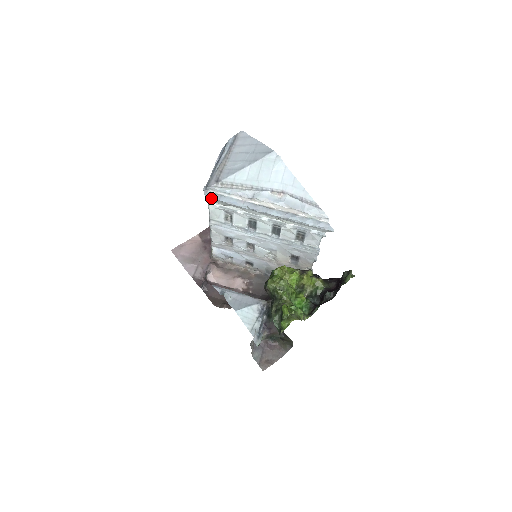
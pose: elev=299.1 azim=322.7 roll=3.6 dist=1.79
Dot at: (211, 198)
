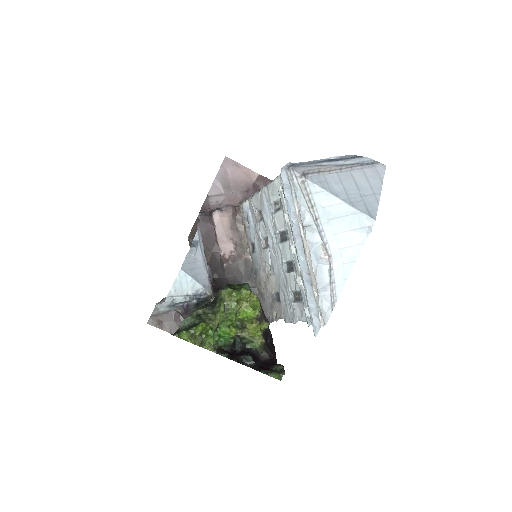
Dot at: (282, 178)
